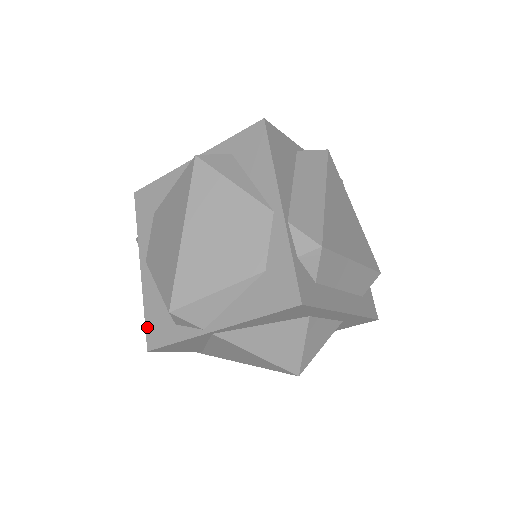
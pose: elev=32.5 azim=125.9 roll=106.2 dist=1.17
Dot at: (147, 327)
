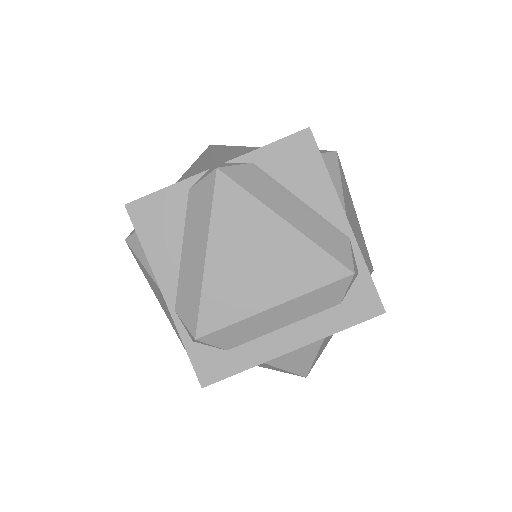
Dot at: occluded
